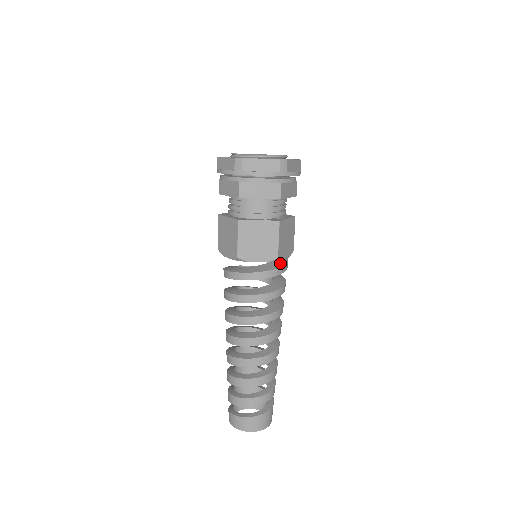
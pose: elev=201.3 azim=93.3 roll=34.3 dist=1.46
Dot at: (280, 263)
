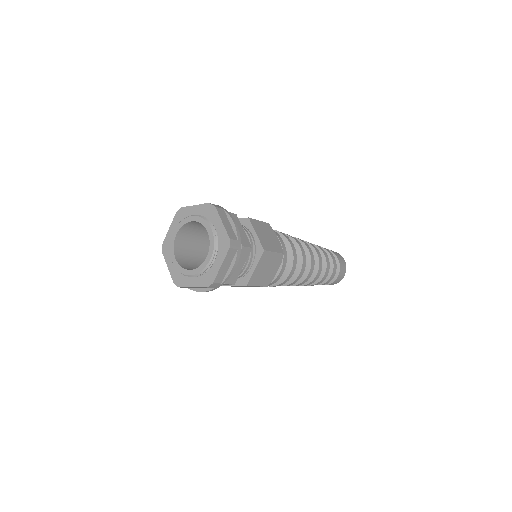
Dot at: occluded
